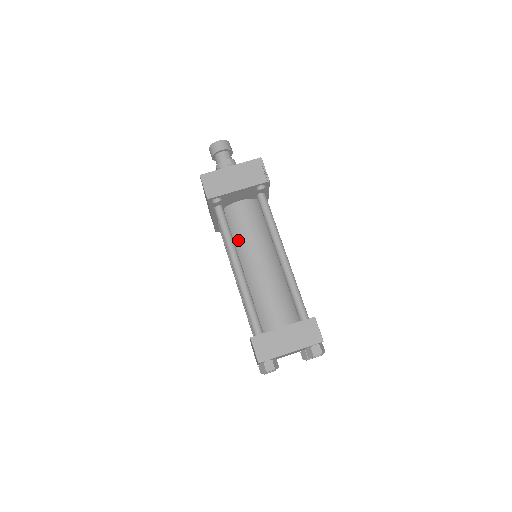
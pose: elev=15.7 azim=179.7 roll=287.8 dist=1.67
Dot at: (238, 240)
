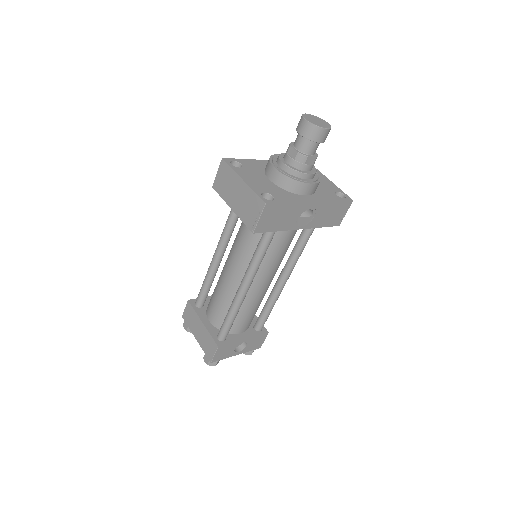
Dot at: (237, 234)
